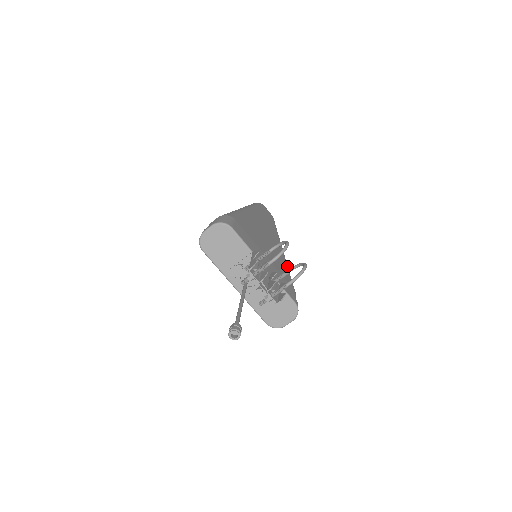
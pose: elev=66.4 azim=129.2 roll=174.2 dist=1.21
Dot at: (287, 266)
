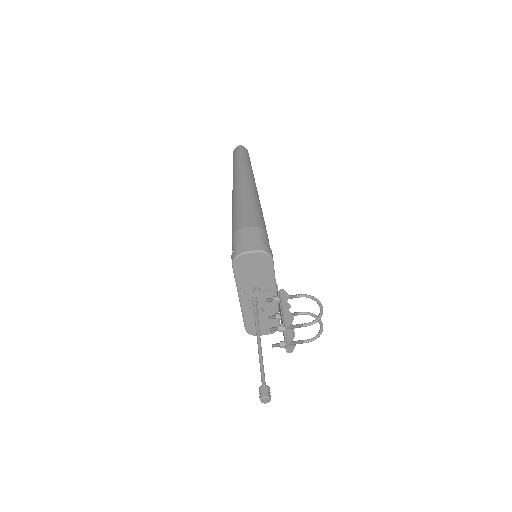
Dot at: occluded
